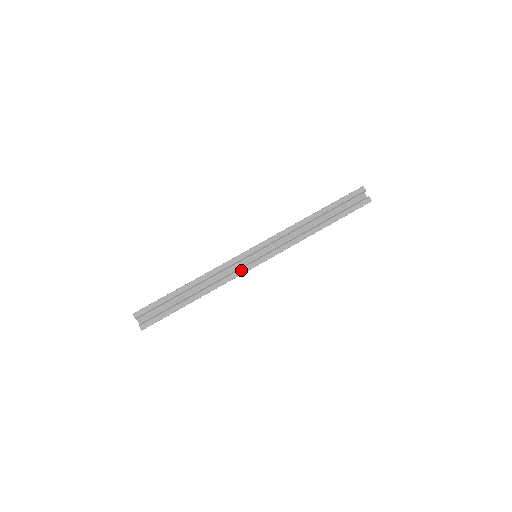
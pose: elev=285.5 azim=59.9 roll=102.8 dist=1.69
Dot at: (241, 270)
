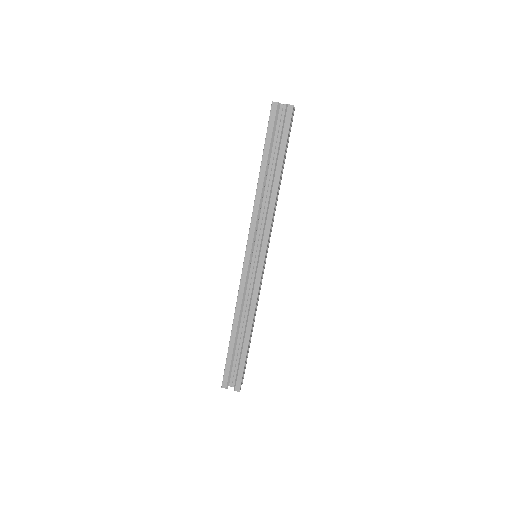
Dot at: (256, 282)
